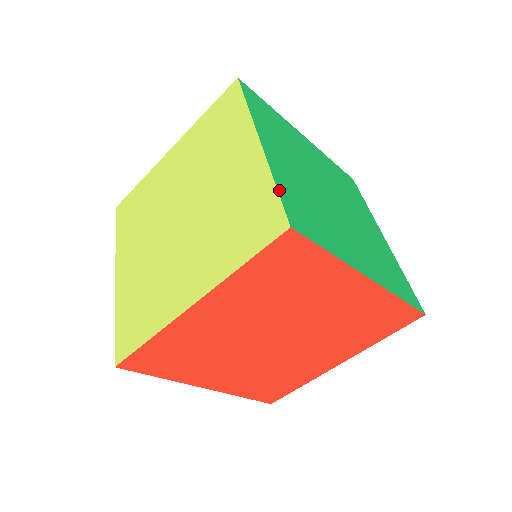
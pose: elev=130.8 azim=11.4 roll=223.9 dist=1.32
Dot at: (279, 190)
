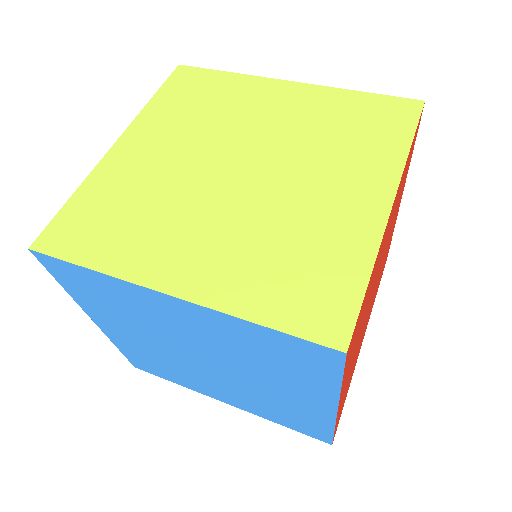
Dot at: (370, 95)
